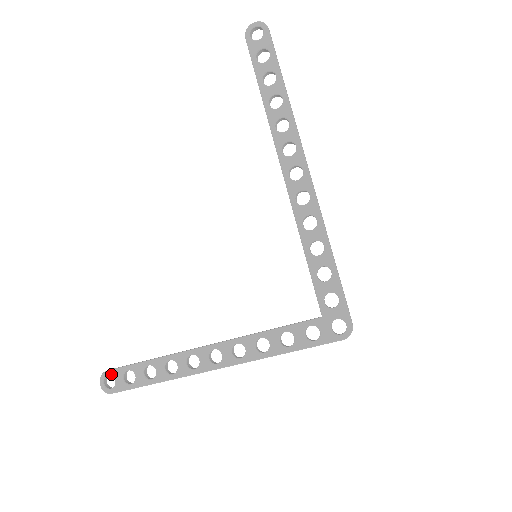
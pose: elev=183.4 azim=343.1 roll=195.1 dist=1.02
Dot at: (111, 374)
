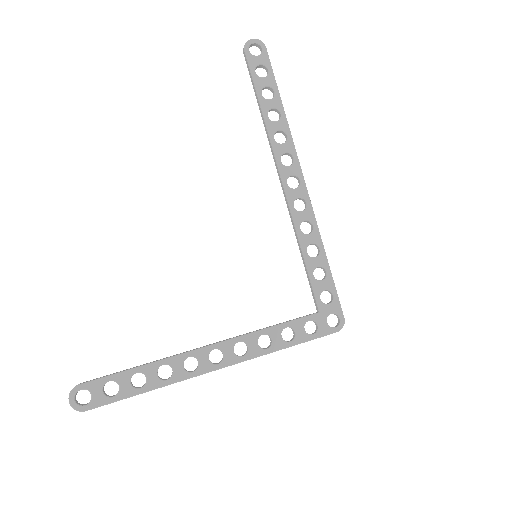
Dot at: (86, 388)
